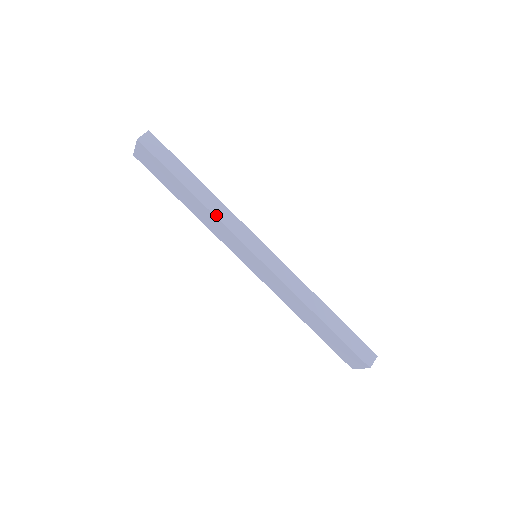
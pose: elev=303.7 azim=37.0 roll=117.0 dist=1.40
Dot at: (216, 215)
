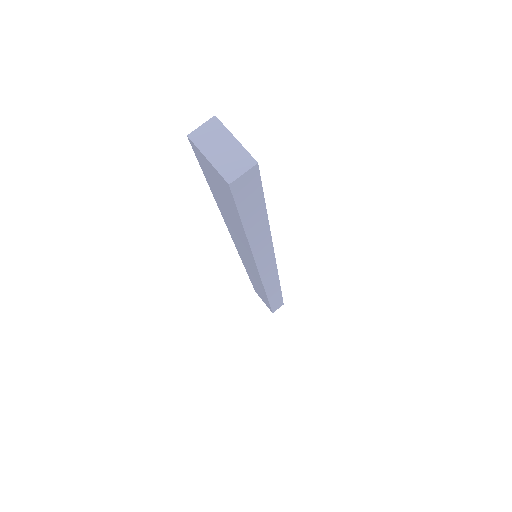
Dot at: (255, 254)
